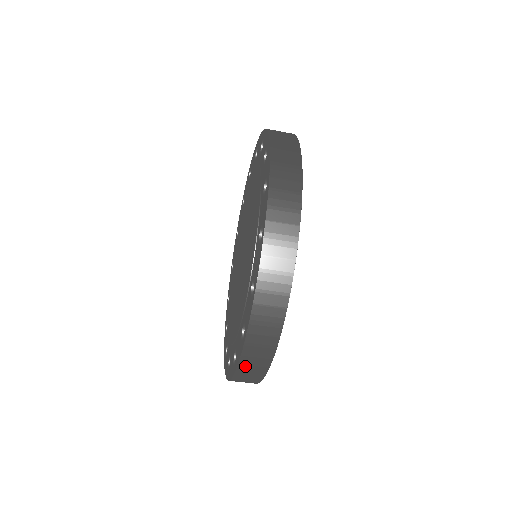
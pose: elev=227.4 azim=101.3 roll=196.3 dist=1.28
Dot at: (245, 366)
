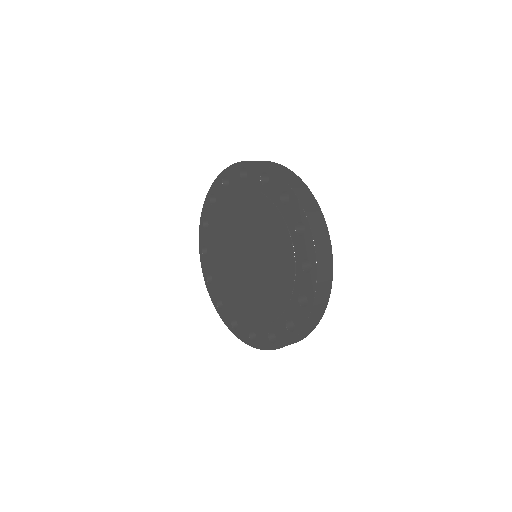
Dot at: occluded
